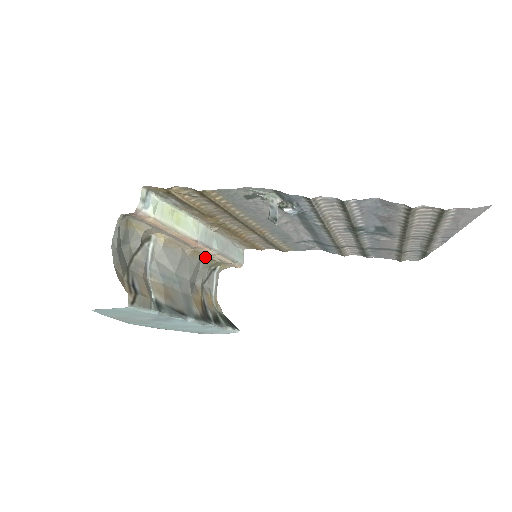
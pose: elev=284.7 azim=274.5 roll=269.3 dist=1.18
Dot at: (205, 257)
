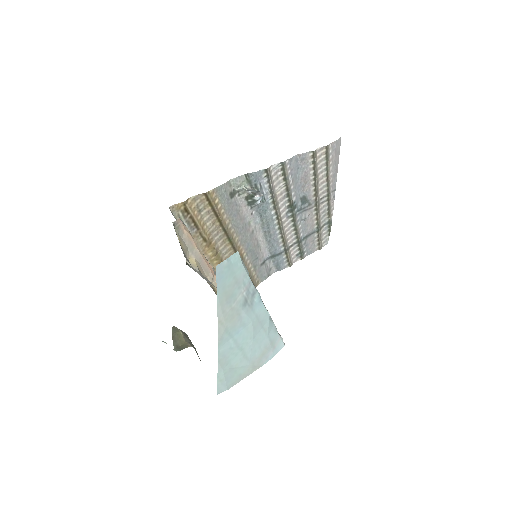
Dot at: occluded
